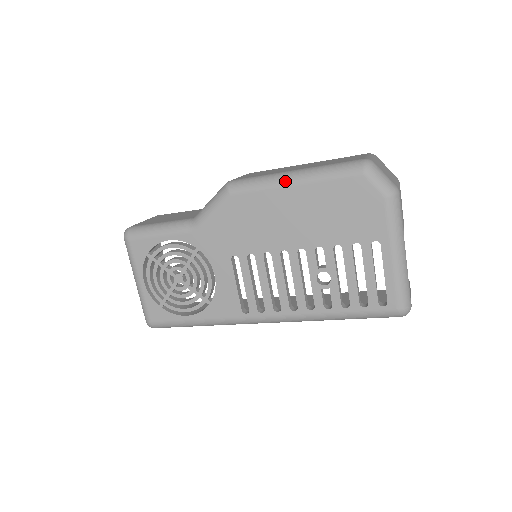
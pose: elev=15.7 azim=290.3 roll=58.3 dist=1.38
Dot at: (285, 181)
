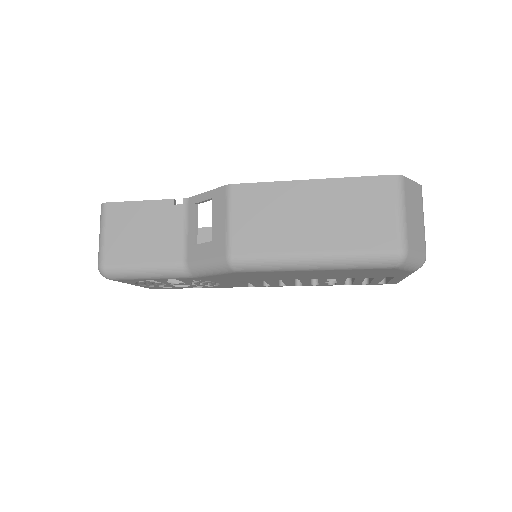
Dot at: (304, 268)
